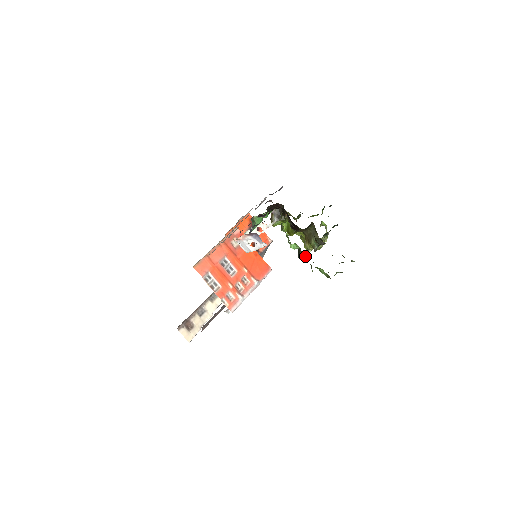
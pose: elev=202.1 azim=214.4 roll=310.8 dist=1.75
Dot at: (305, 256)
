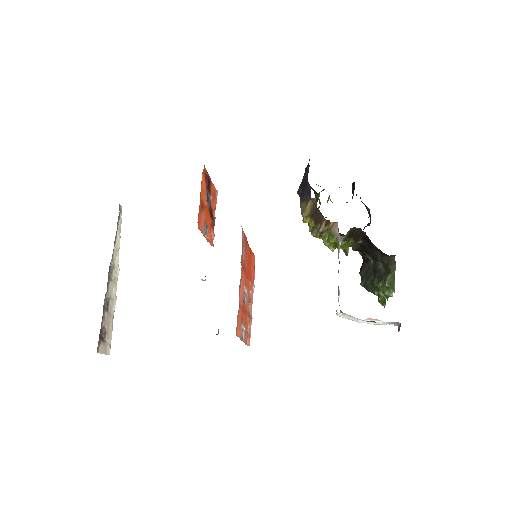
Dot at: (375, 289)
